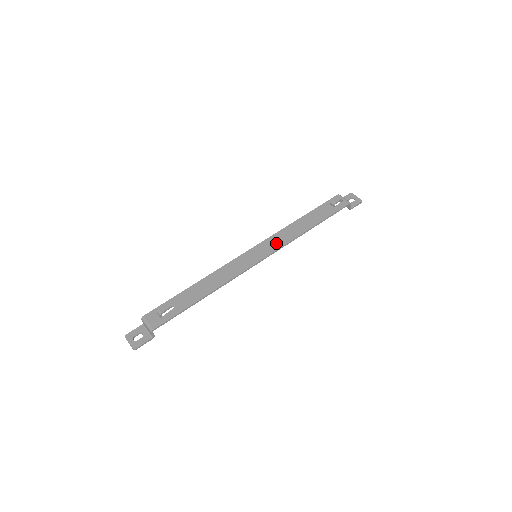
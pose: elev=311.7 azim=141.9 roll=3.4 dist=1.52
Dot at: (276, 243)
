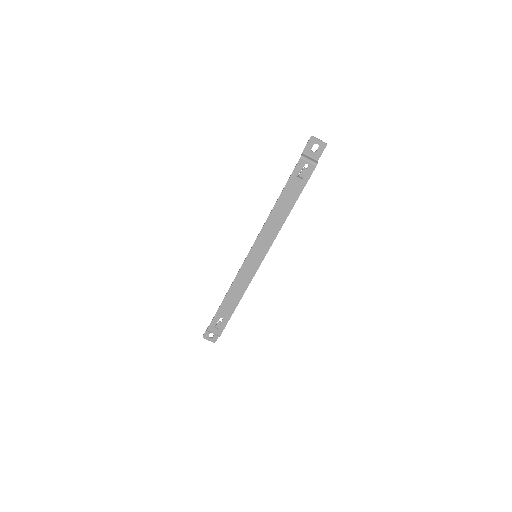
Dot at: (267, 240)
